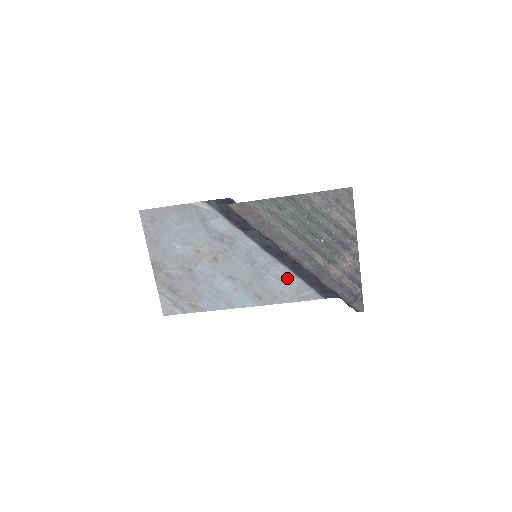
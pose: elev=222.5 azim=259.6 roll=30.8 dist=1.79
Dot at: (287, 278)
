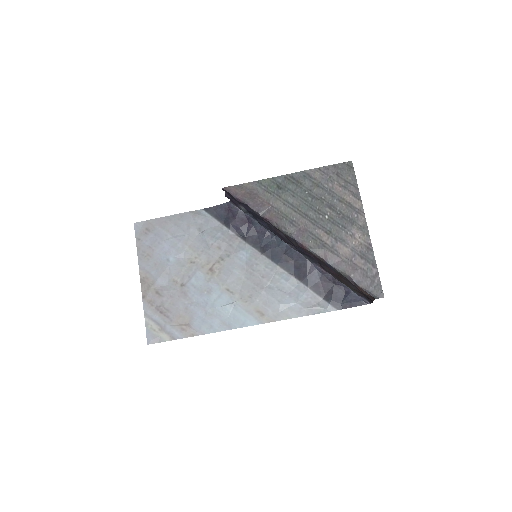
Dot at: (292, 287)
